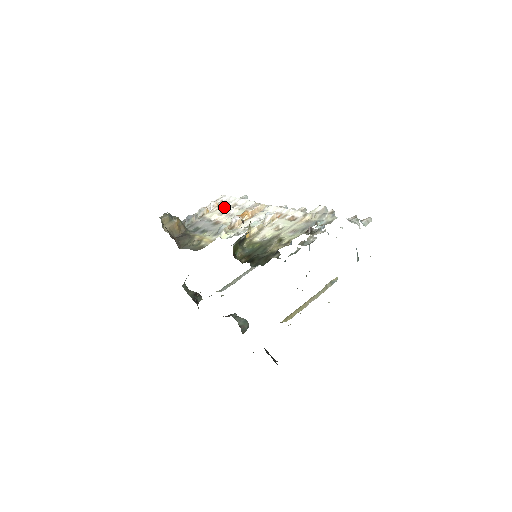
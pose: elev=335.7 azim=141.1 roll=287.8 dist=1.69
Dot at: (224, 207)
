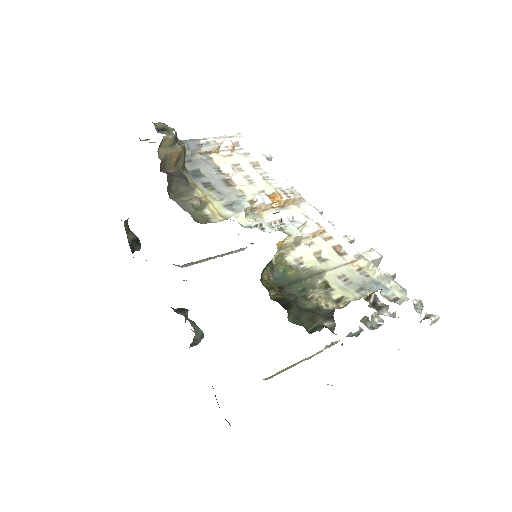
Dot at: (242, 159)
